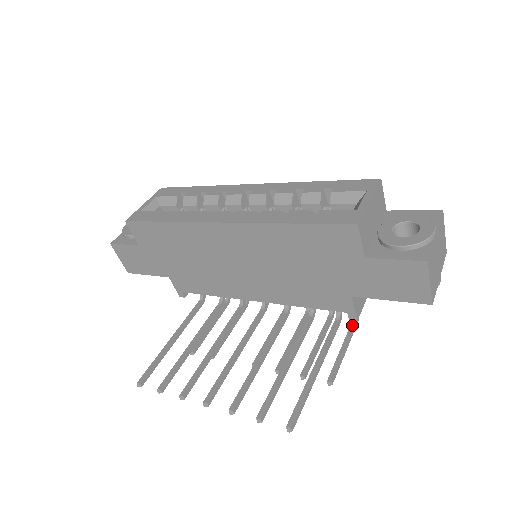
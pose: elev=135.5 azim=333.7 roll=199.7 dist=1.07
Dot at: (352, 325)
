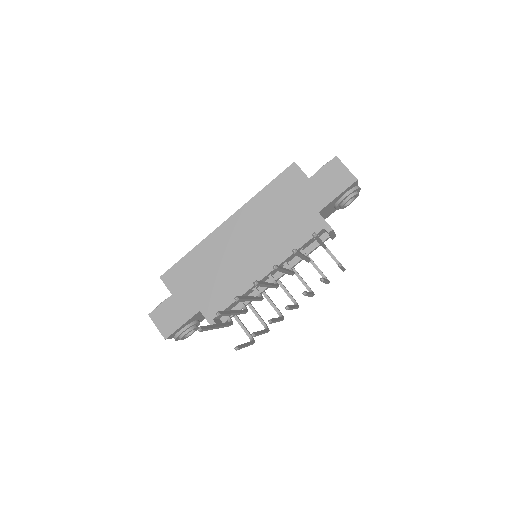
Dot at: occluded
